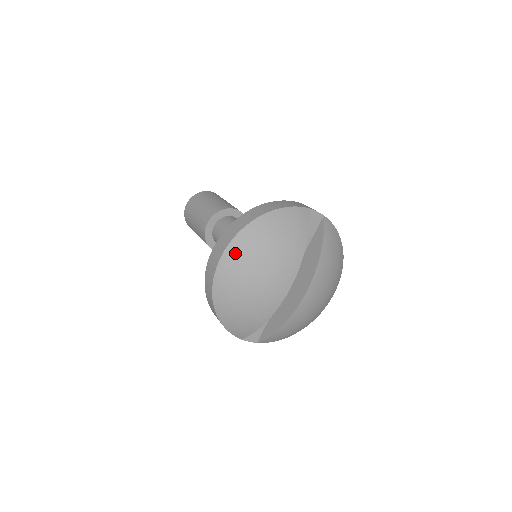
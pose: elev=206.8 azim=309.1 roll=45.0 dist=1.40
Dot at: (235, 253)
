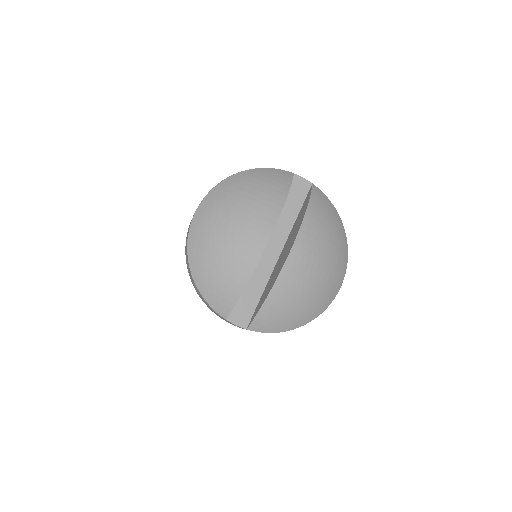
Dot at: (210, 203)
